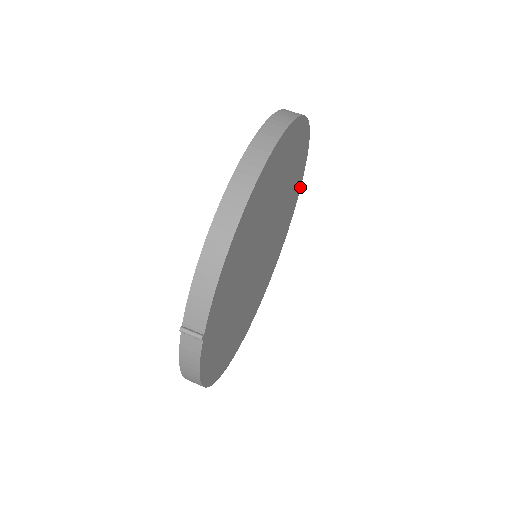
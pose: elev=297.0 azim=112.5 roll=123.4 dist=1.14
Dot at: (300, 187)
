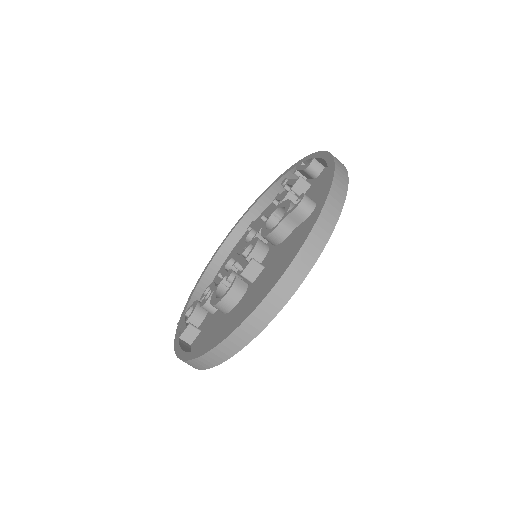
Dot at: (347, 183)
